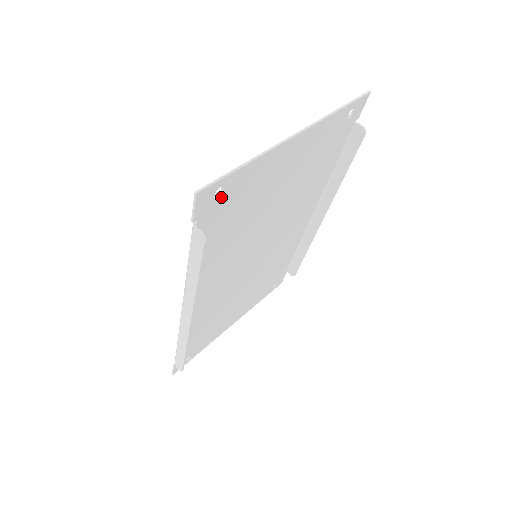
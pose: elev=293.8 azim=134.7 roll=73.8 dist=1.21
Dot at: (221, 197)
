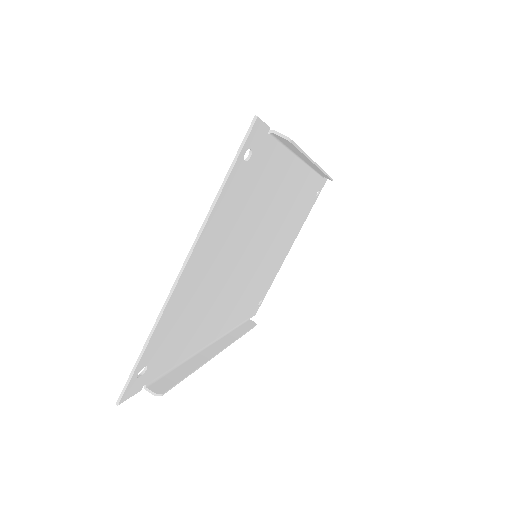
Dot at: (149, 364)
